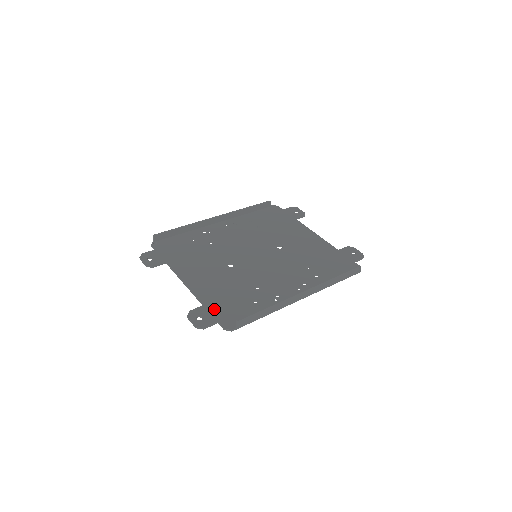
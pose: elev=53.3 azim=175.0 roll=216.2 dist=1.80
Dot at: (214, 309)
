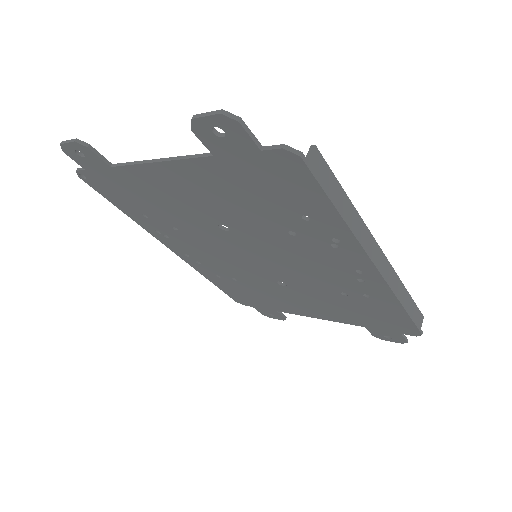
Dot at: (240, 158)
